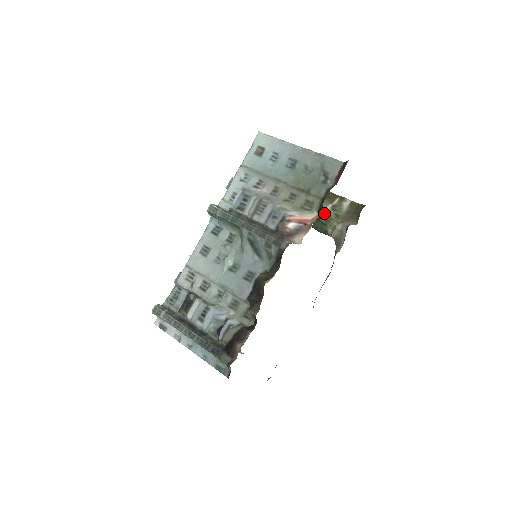
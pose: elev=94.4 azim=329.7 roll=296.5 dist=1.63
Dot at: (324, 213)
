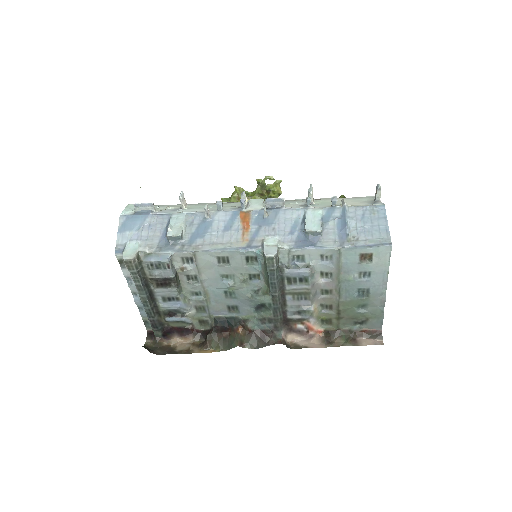
Dot at: occluded
